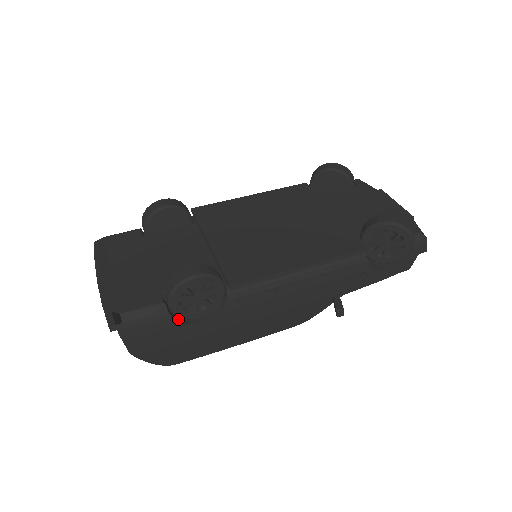
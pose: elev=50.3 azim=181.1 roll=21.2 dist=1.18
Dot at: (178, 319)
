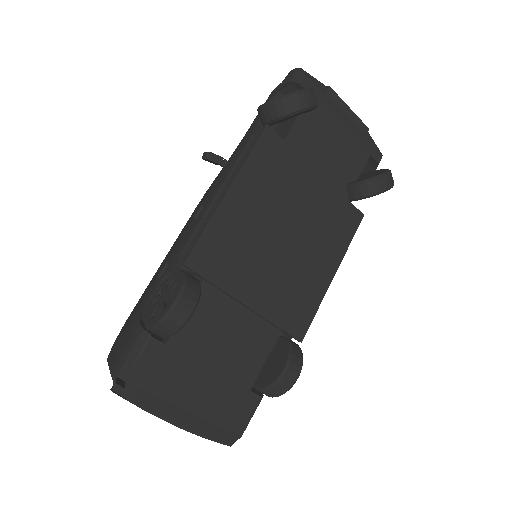
Dot at: occluded
